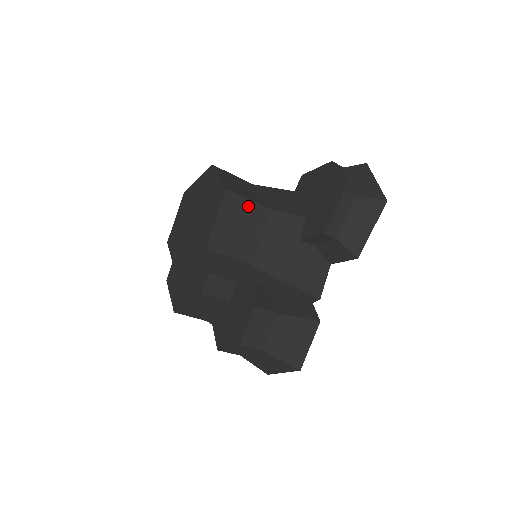
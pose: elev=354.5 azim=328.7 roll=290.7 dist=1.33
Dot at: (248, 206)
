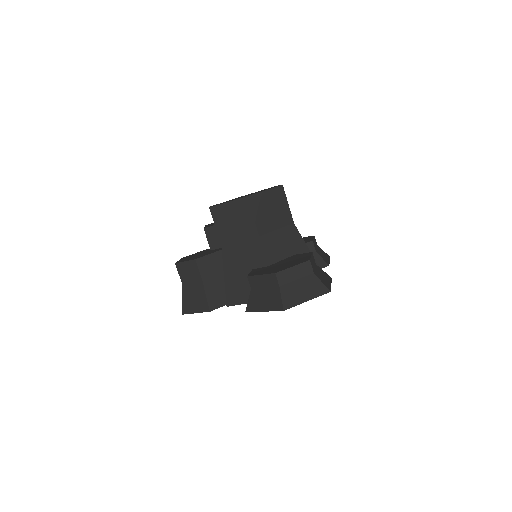
Dot at: (249, 219)
